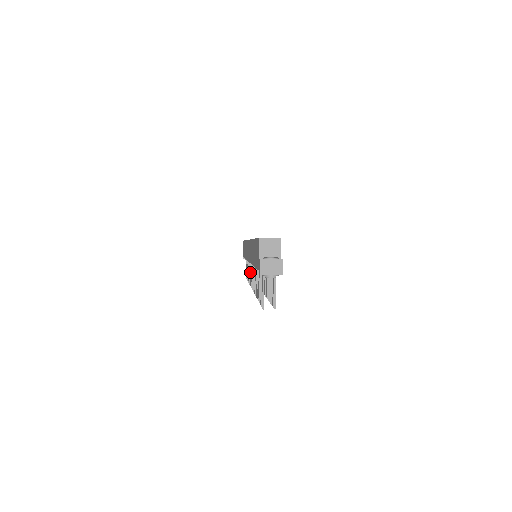
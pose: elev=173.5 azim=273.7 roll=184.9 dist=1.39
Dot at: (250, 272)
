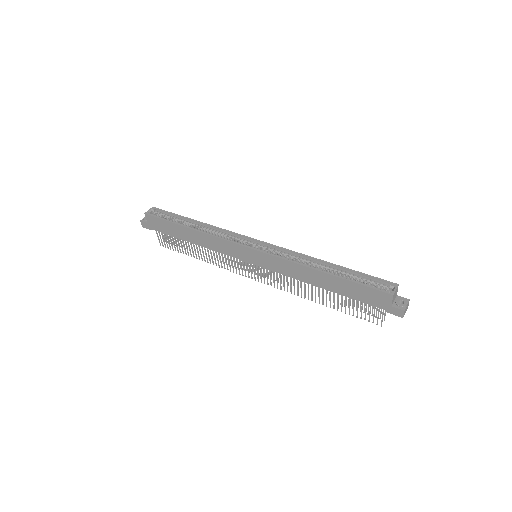
Dot at: (238, 265)
